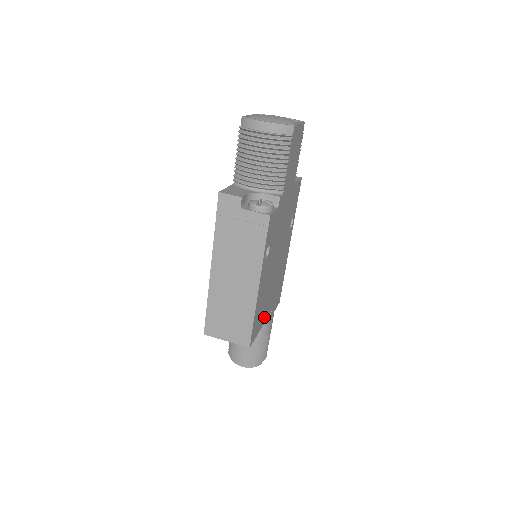
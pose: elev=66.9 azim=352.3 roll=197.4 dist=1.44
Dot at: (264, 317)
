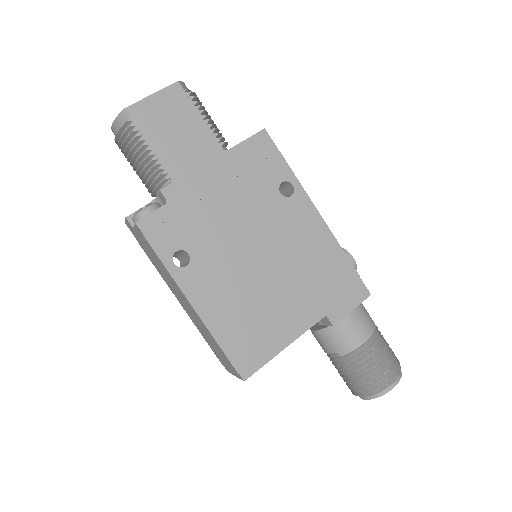
Dot at: (286, 331)
